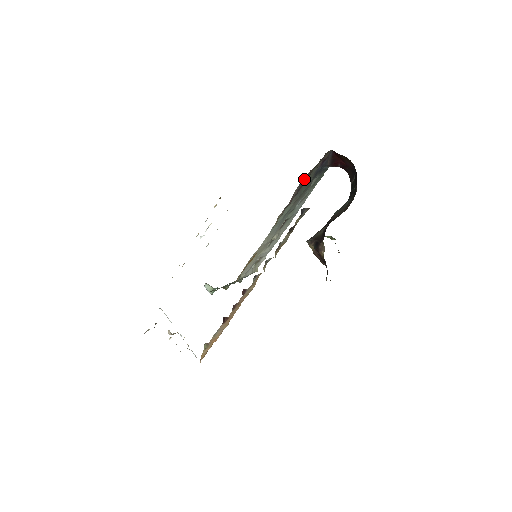
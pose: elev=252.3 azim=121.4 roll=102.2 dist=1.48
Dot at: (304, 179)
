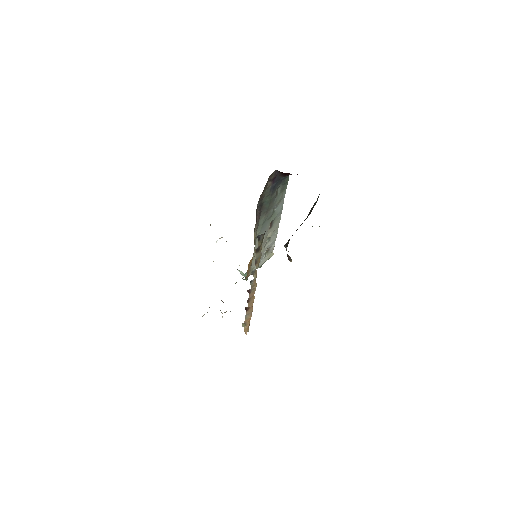
Dot at: (259, 202)
